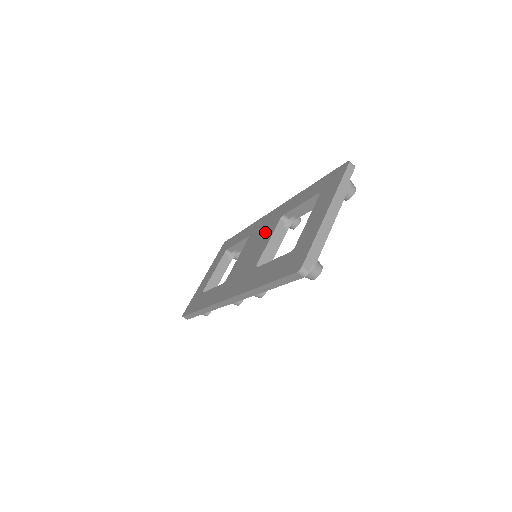
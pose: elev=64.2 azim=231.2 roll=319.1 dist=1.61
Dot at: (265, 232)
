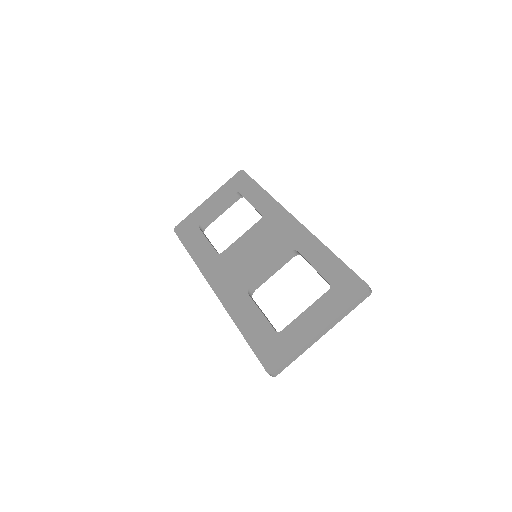
Dot at: (274, 245)
